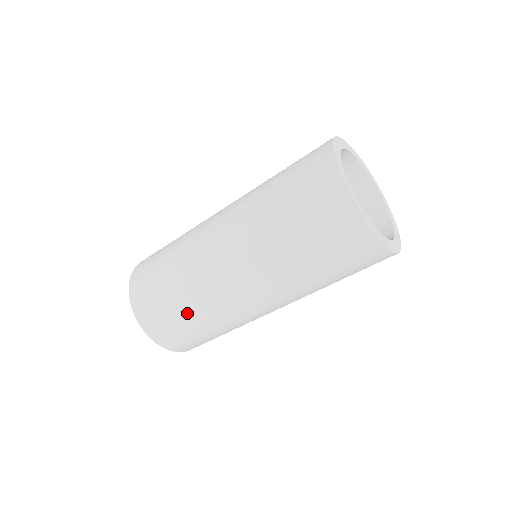
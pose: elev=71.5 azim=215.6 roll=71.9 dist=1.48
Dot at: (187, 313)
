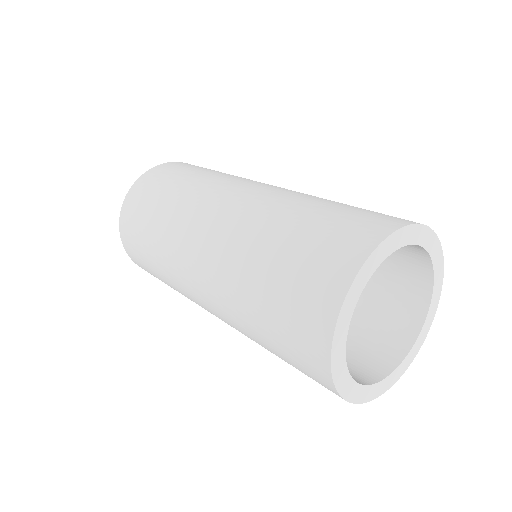
Dot at: (165, 282)
